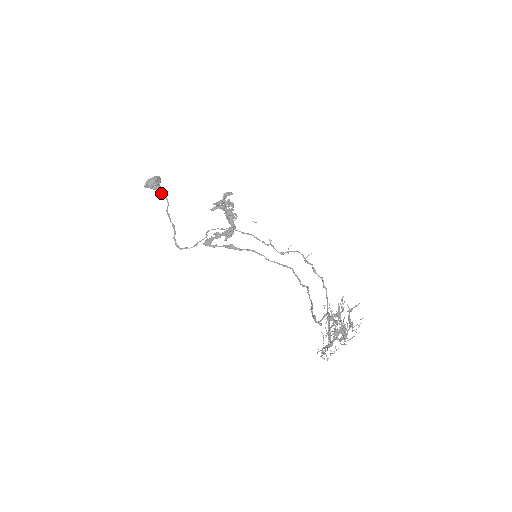
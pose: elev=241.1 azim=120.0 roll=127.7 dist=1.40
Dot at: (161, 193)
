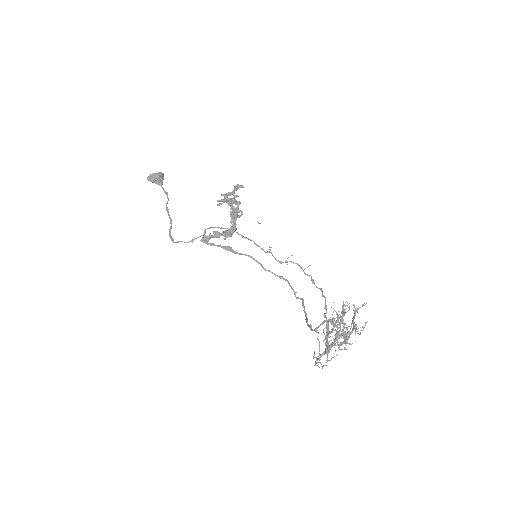
Dot at: (163, 189)
